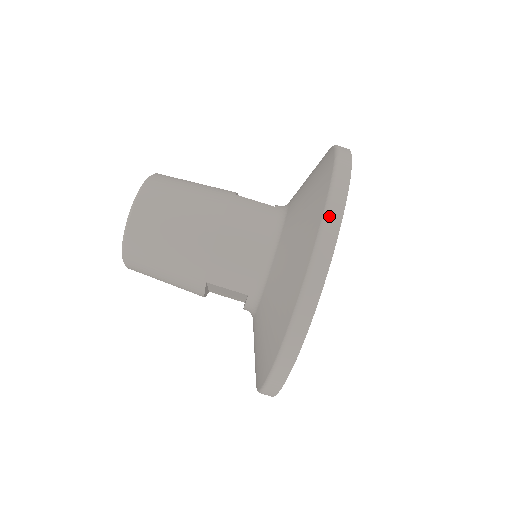
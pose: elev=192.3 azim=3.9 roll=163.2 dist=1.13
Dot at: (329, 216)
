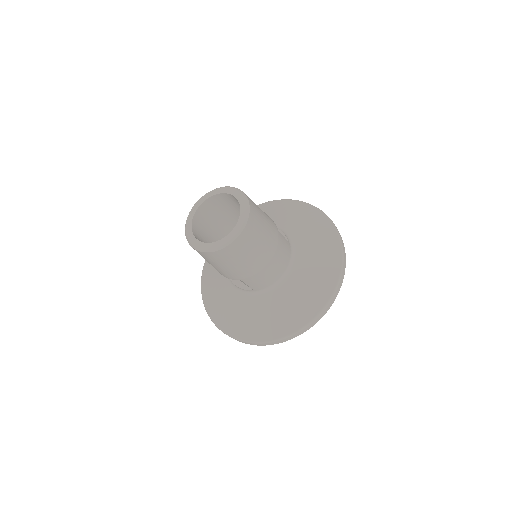
Dot at: (334, 296)
